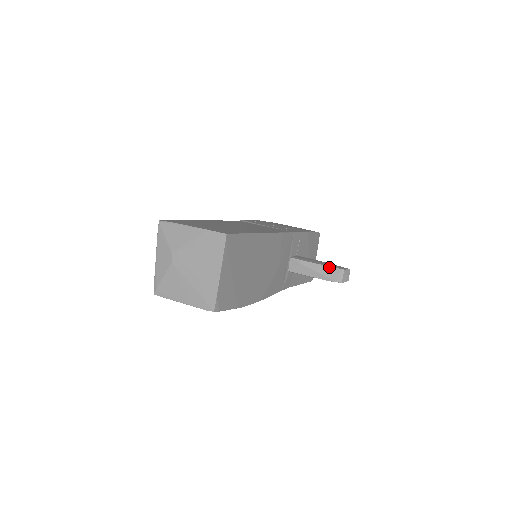
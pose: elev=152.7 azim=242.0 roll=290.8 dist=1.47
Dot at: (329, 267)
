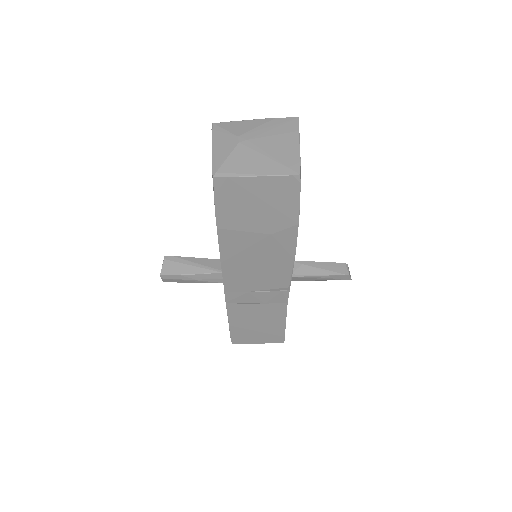
Dot at: (333, 263)
